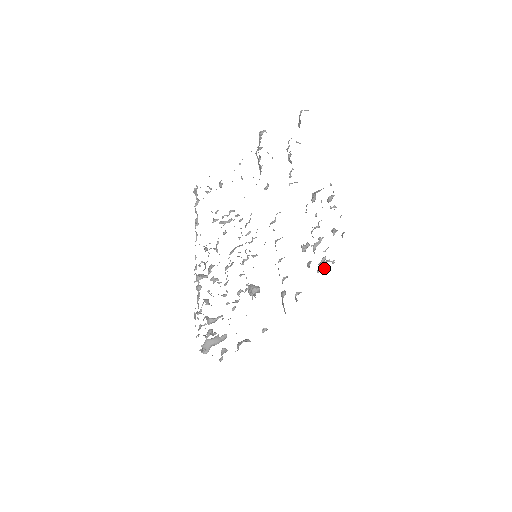
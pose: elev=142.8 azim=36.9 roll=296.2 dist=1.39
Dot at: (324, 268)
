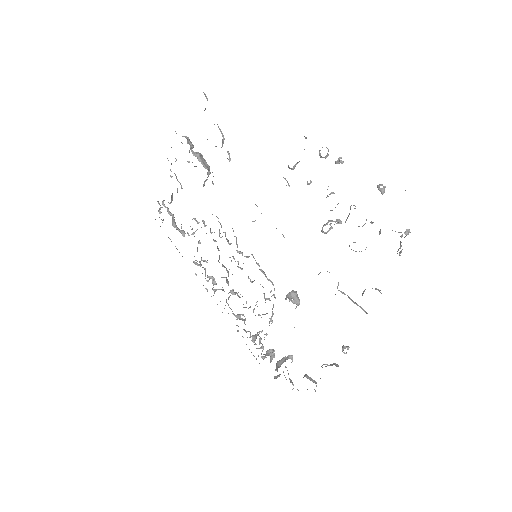
Dot at: occluded
